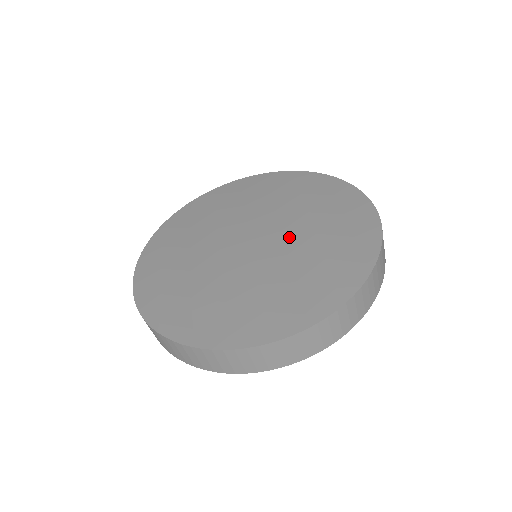
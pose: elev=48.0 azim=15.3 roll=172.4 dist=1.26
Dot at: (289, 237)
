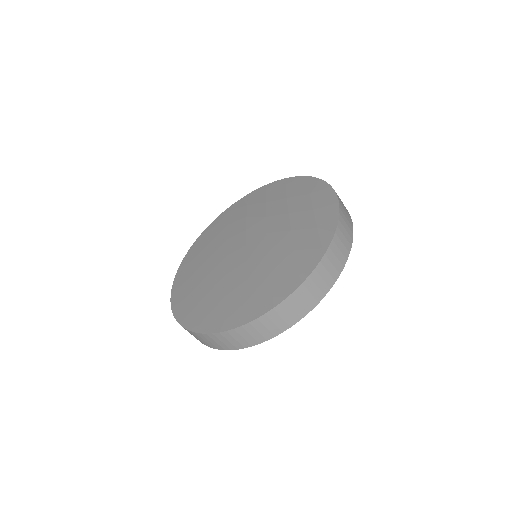
Dot at: (272, 237)
